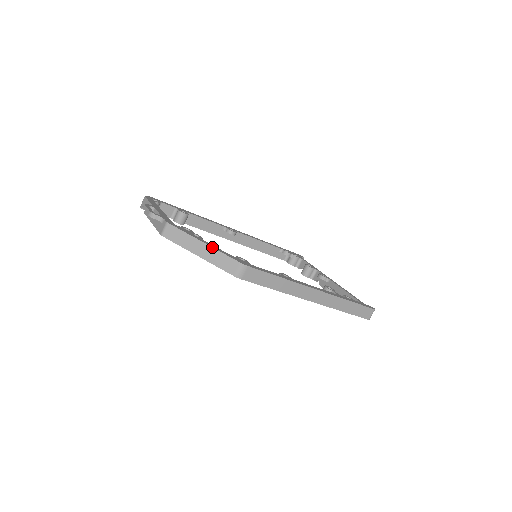
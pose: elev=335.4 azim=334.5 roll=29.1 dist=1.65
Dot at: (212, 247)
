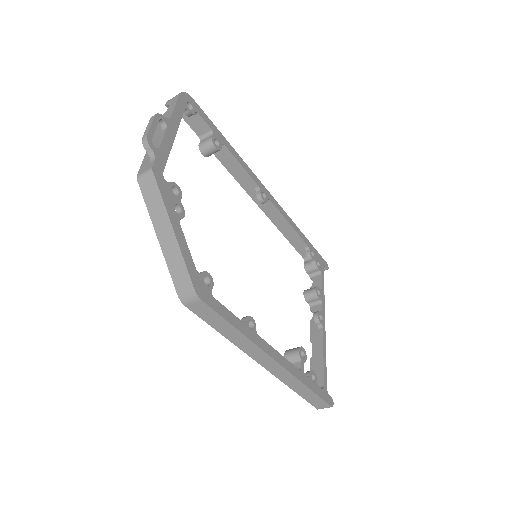
Dot at: (178, 244)
